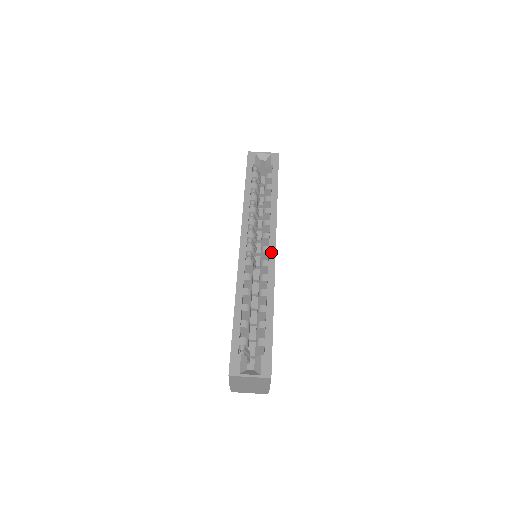
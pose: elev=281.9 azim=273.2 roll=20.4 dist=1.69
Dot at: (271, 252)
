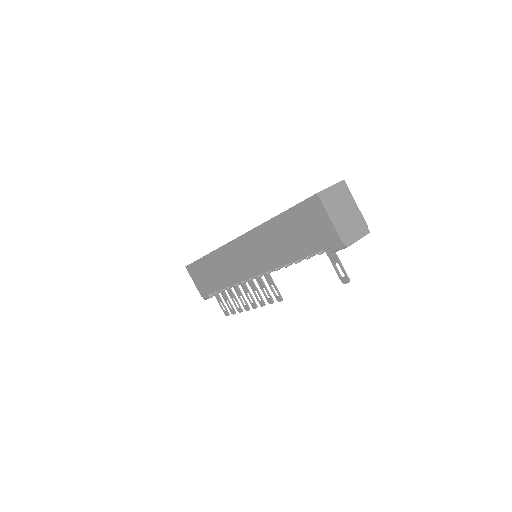
Dot at: occluded
